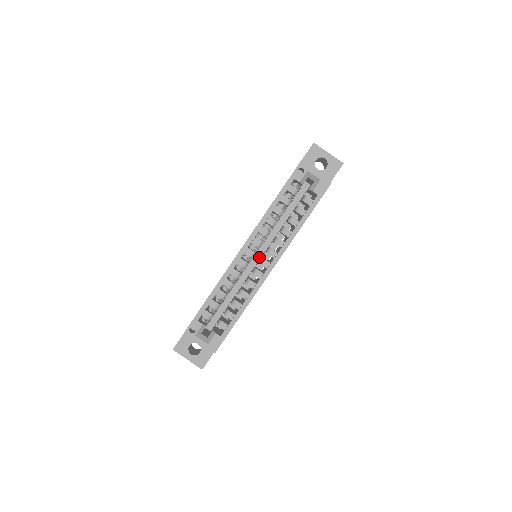
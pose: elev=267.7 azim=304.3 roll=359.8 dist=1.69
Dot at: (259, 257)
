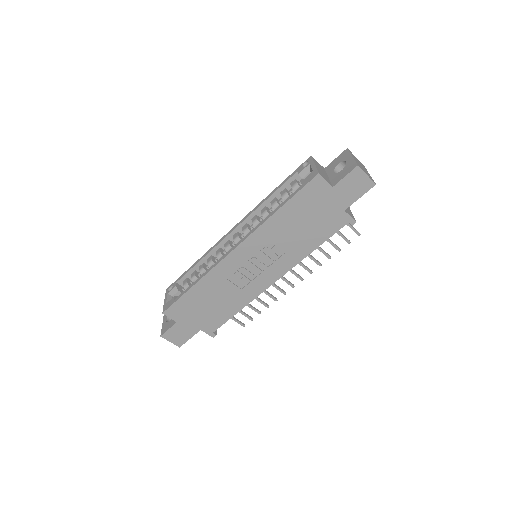
Dot at: occluded
